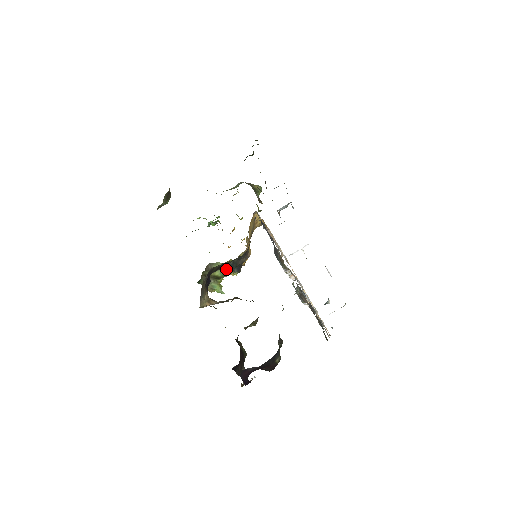
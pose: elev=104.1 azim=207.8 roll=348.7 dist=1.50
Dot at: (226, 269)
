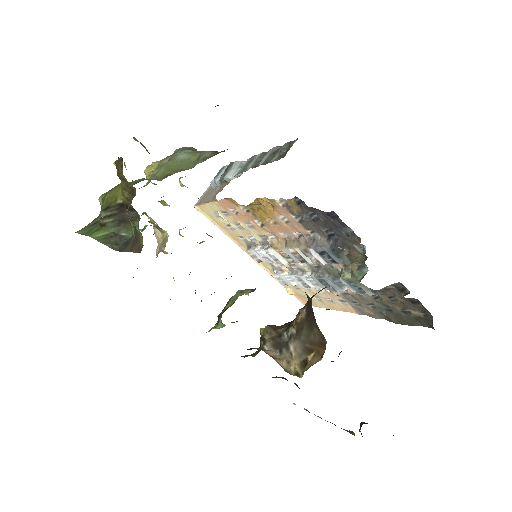
Dot at: occluded
